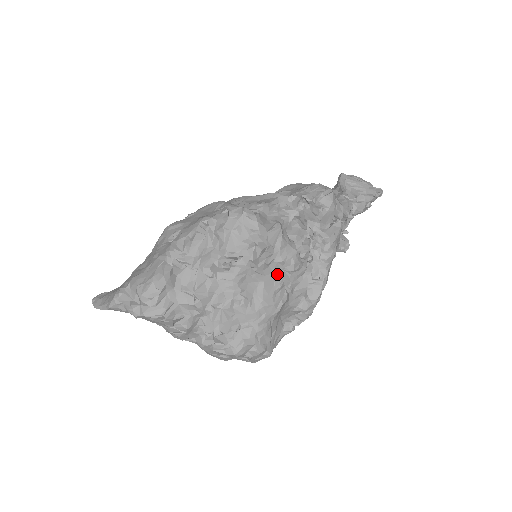
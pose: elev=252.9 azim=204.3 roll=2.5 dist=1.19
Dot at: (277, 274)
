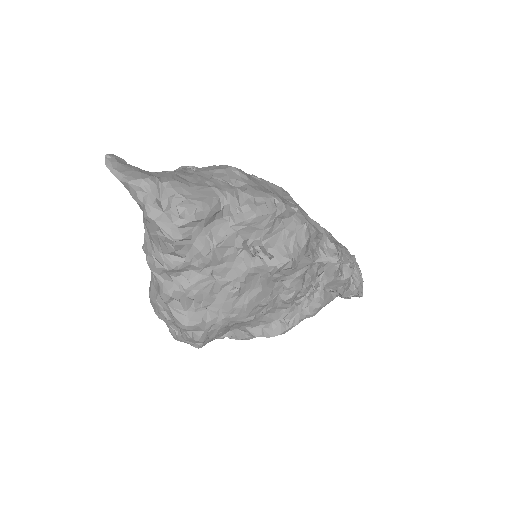
Dot at: (273, 292)
